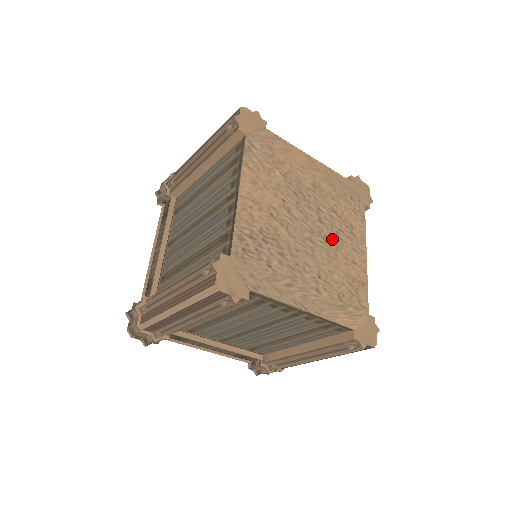
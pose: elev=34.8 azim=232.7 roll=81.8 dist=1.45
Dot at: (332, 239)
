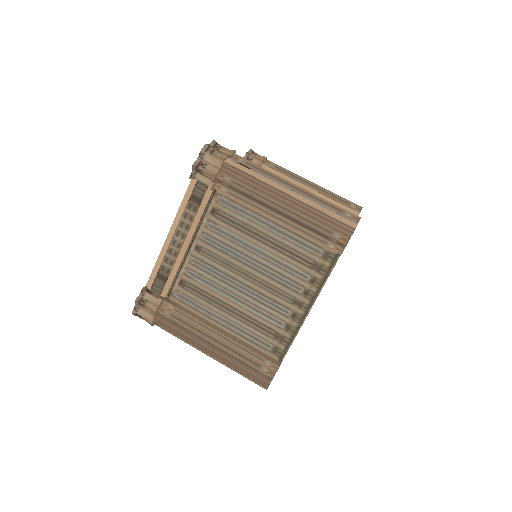
Dot at: occluded
